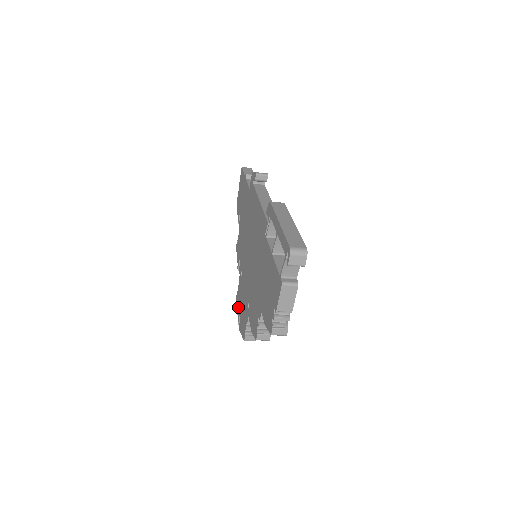
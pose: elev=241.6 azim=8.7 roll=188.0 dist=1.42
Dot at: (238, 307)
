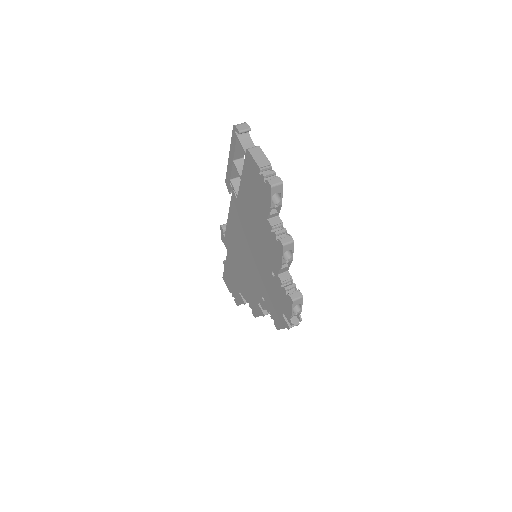
Dot at: (280, 321)
